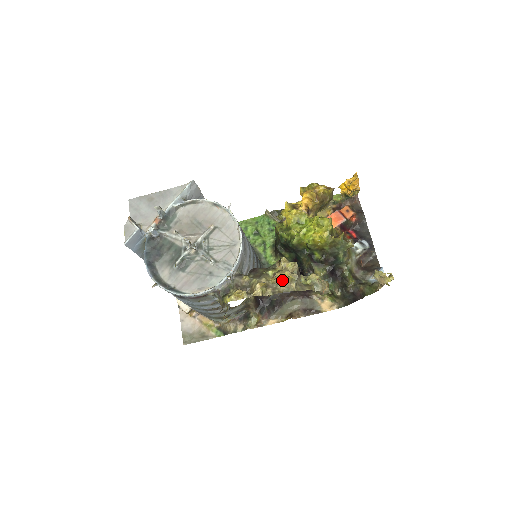
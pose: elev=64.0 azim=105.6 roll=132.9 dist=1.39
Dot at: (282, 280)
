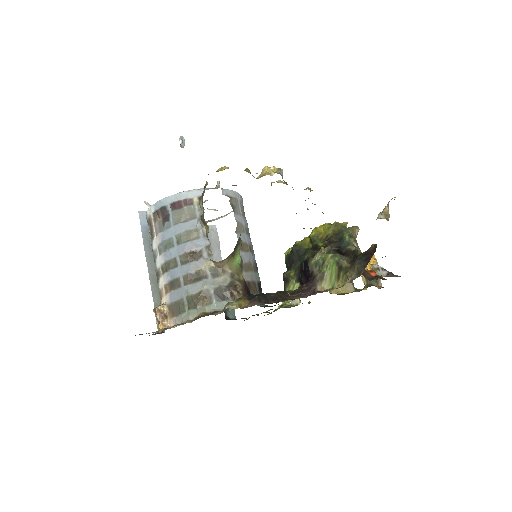
Dot at: (267, 172)
